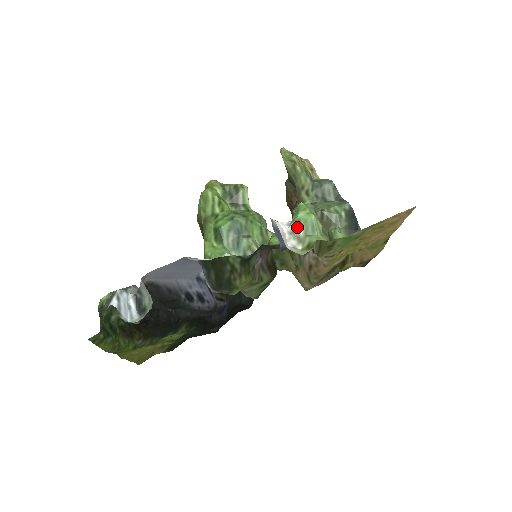
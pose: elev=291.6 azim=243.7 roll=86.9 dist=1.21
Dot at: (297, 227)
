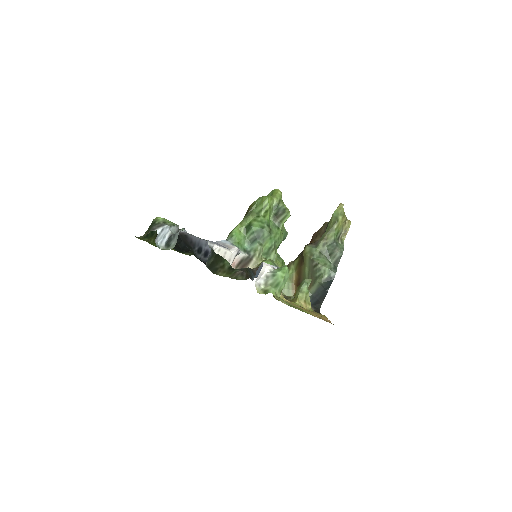
Dot at: (271, 277)
